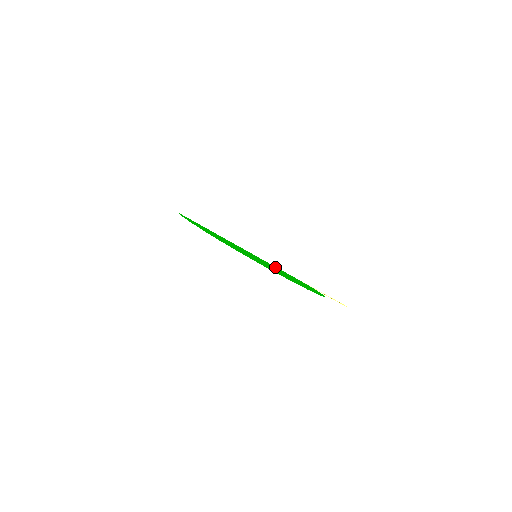
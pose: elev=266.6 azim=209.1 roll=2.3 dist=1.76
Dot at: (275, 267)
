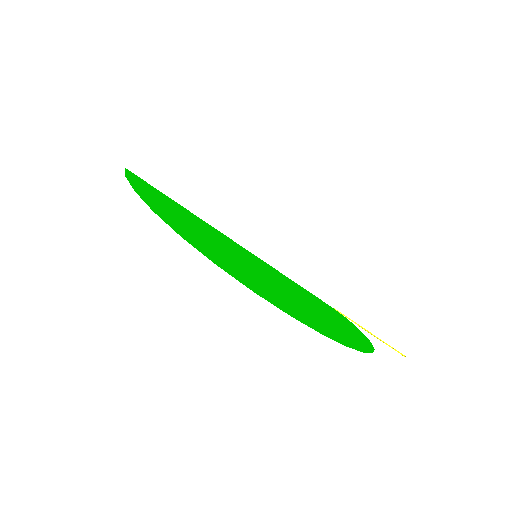
Dot at: (287, 280)
